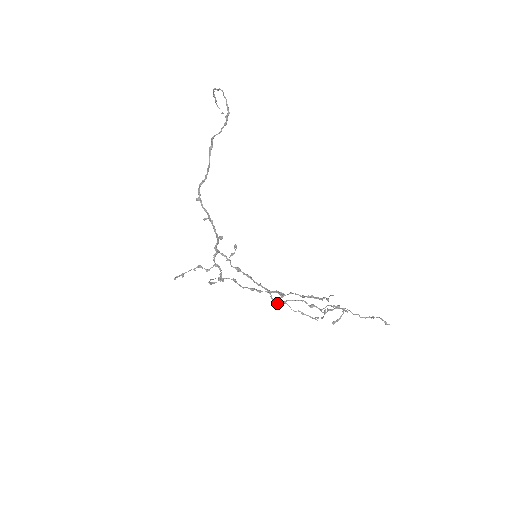
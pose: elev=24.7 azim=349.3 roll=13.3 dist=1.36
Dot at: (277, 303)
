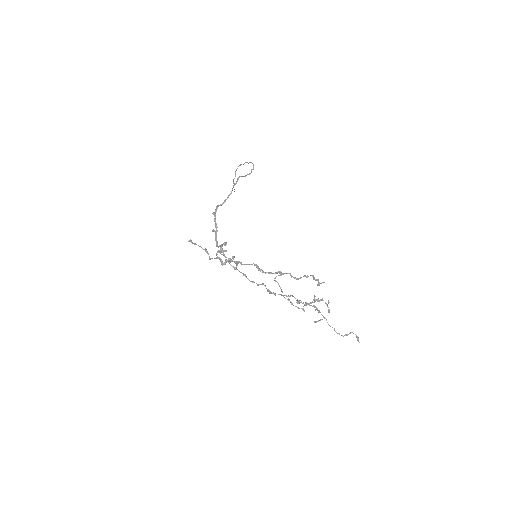
Dot at: (270, 291)
